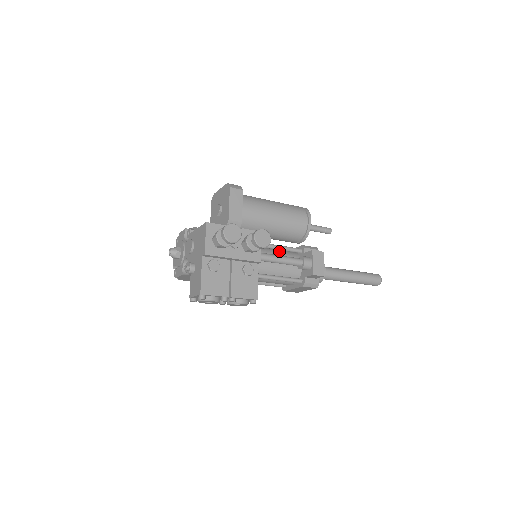
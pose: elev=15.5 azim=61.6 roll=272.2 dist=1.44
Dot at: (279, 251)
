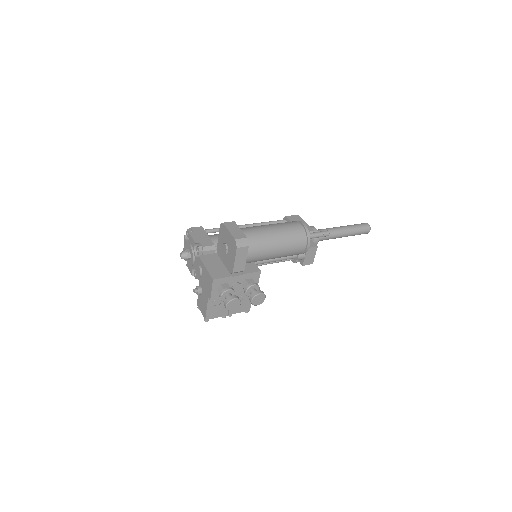
Dot at: occluded
